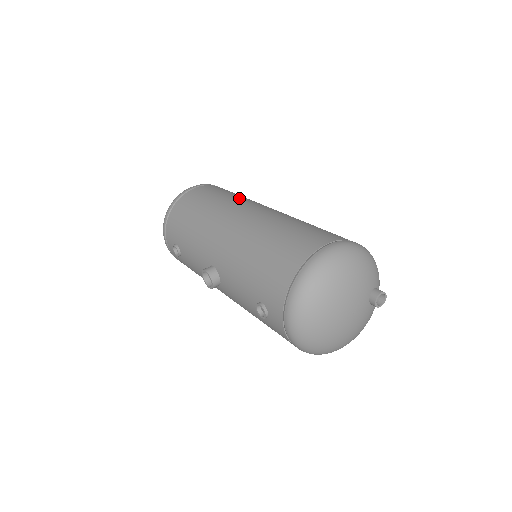
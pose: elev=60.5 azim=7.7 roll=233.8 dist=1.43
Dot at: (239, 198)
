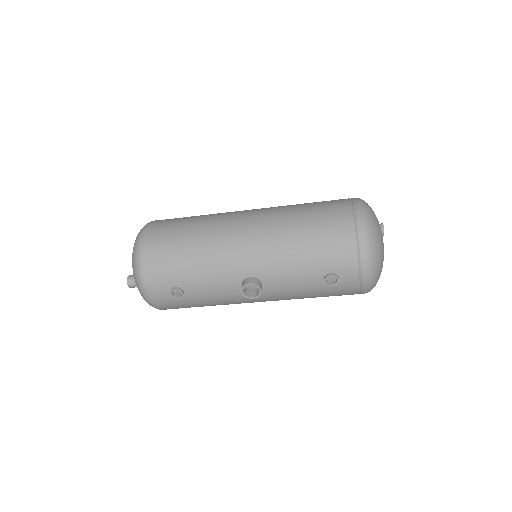
Dot at: (213, 215)
